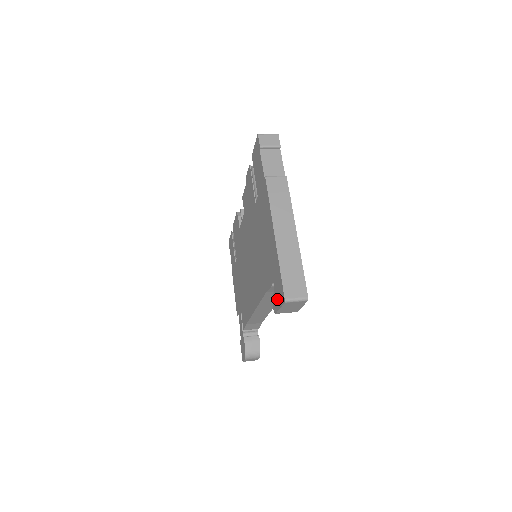
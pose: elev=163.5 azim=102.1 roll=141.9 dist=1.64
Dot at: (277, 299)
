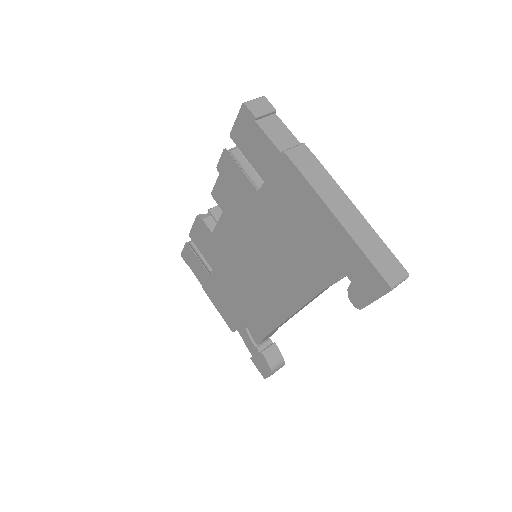
Dot at: (364, 291)
